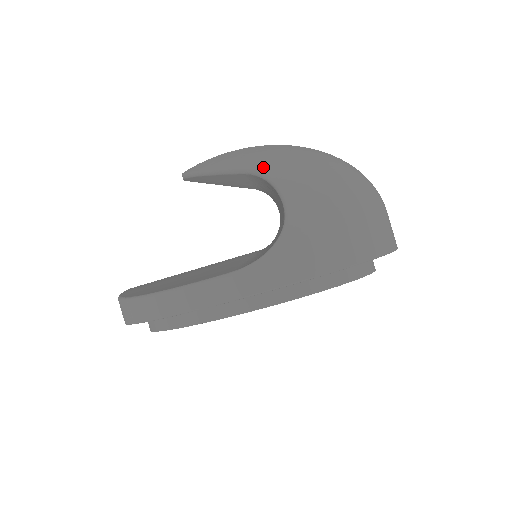
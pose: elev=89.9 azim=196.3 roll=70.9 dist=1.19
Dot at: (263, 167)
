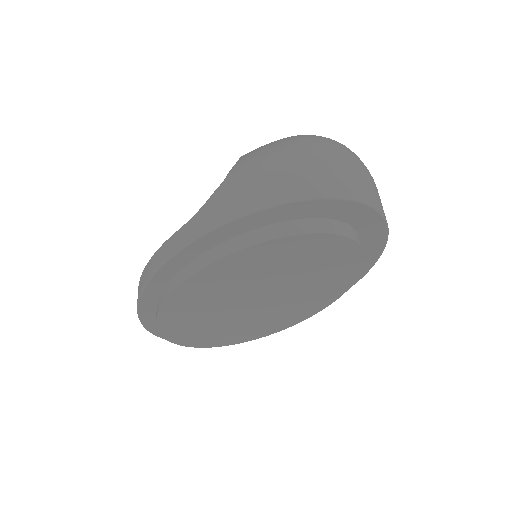
Dot at: occluded
